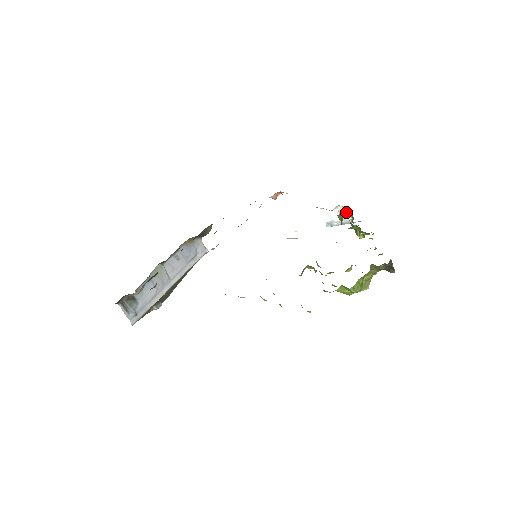
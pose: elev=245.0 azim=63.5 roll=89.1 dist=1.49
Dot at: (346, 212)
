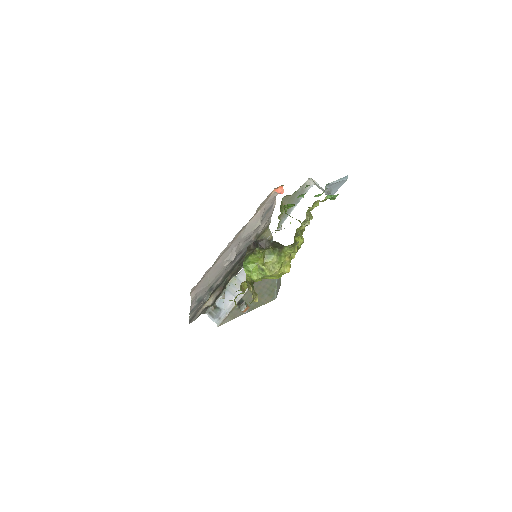
Dot at: (315, 183)
